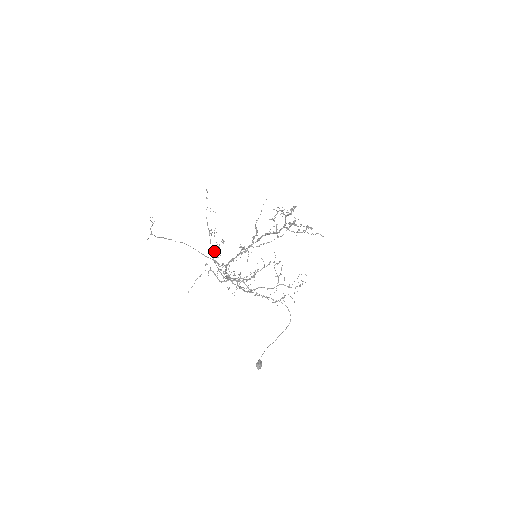
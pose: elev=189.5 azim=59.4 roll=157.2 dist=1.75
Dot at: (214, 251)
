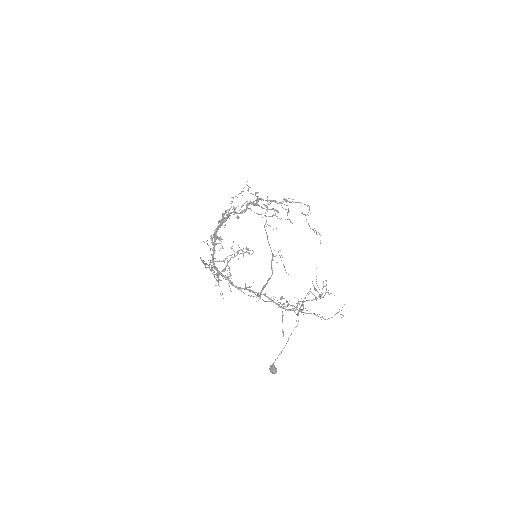
Dot at: (225, 259)
